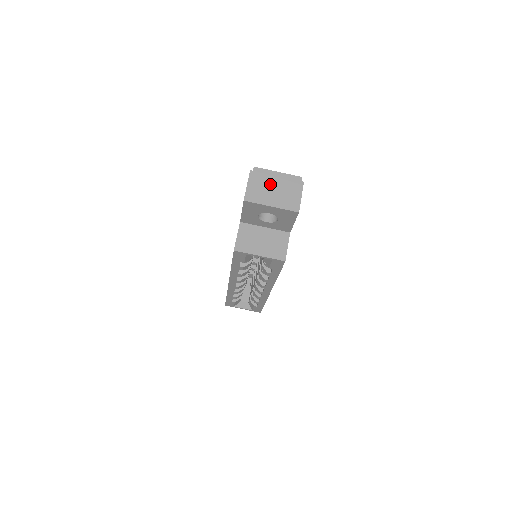
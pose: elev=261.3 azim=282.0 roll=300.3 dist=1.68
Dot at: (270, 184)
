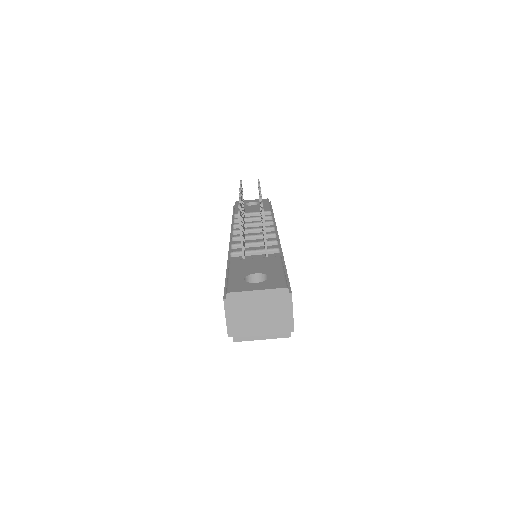
Dot at: (252, 309)
